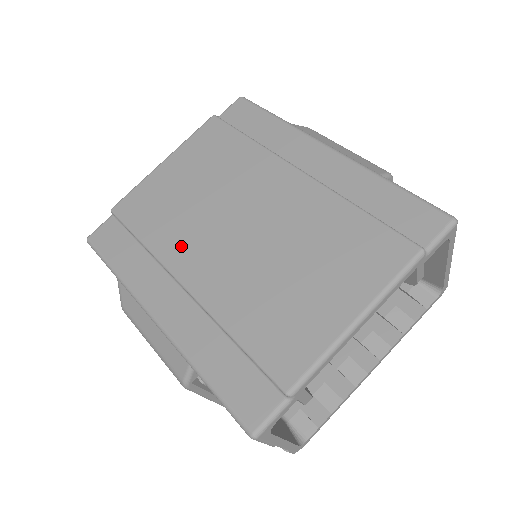
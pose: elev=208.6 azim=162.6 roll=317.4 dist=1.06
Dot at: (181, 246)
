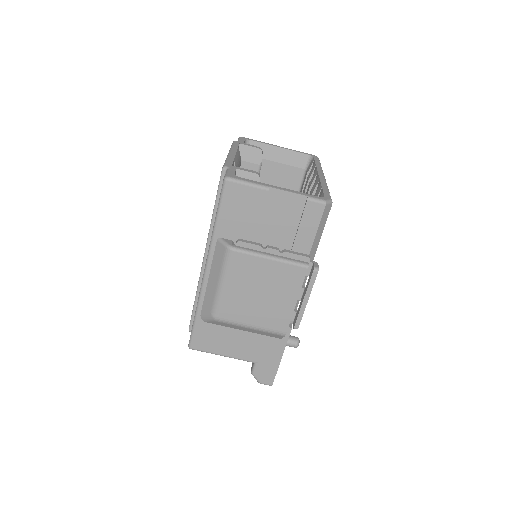
Dot at: occluded
